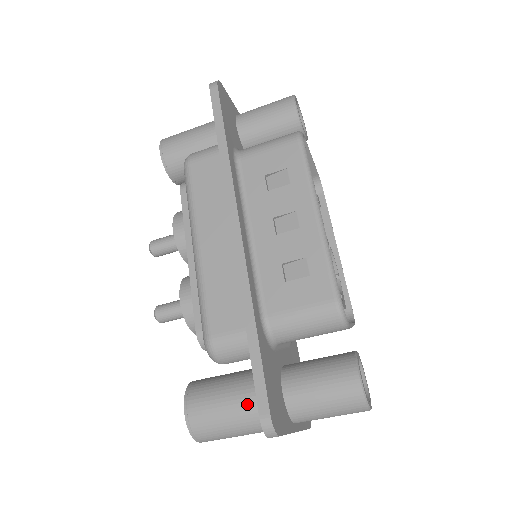
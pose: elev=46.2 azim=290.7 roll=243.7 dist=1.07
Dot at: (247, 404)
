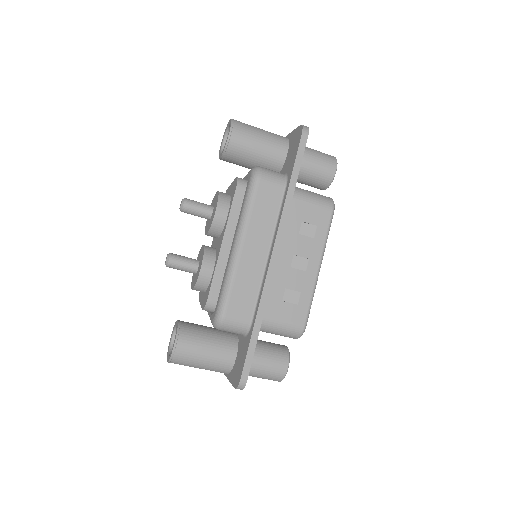
Dot at: (219, 357)
